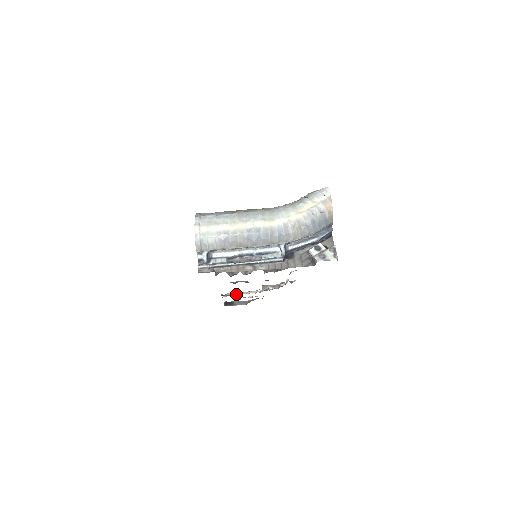
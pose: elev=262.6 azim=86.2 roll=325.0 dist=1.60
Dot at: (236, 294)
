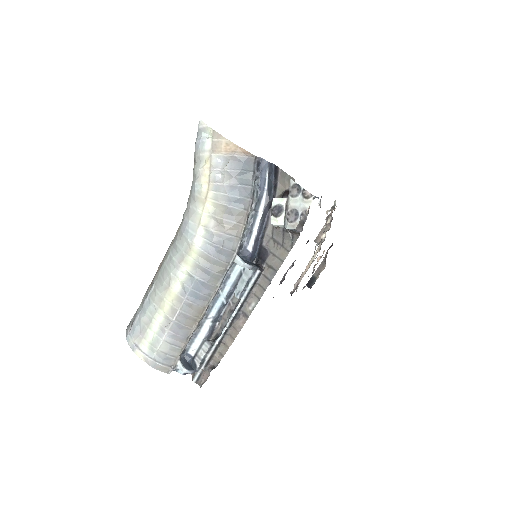
Dot at: (301, 278)
